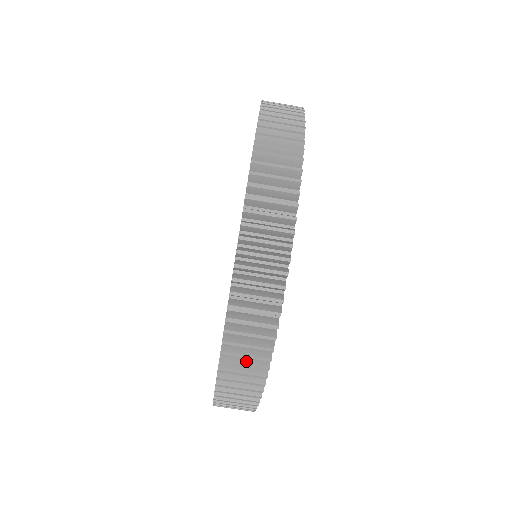
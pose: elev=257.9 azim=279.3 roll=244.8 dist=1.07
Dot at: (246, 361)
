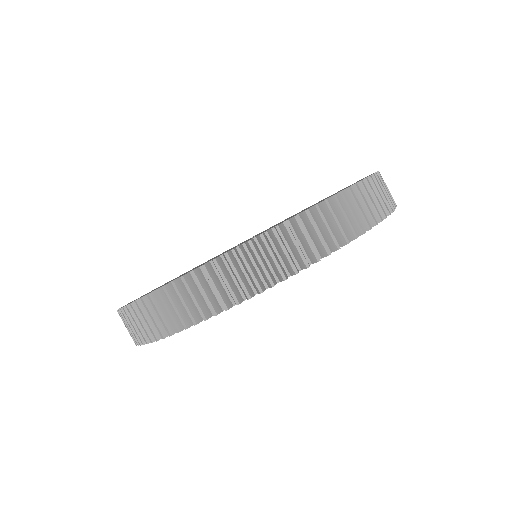
Dot at: (253, 269)
